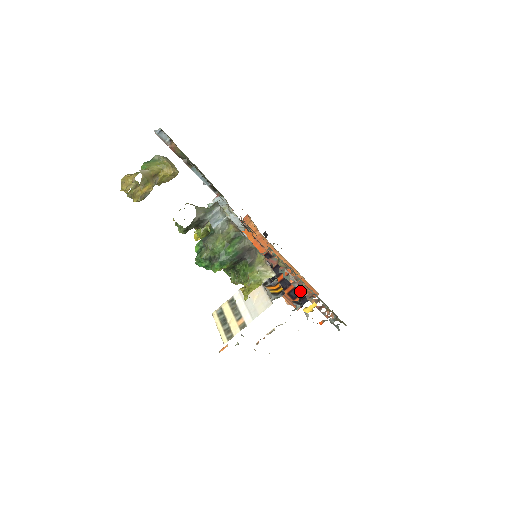
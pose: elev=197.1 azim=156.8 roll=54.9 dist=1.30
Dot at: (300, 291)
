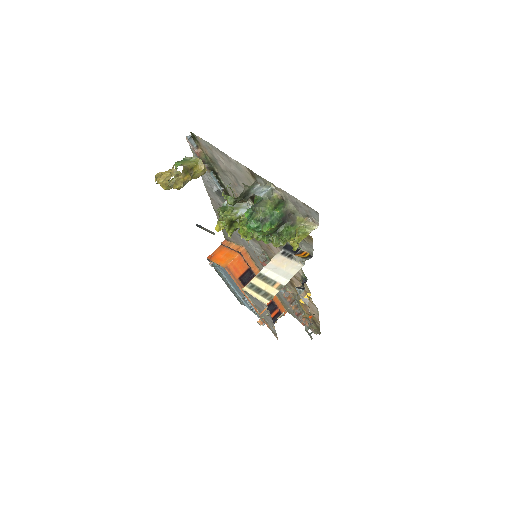
Dot at: (303, 276)
